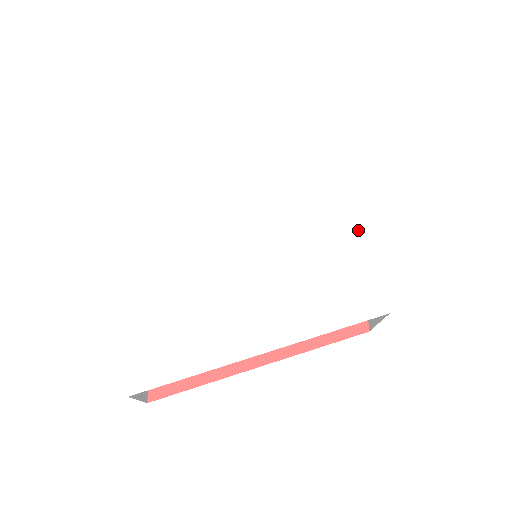
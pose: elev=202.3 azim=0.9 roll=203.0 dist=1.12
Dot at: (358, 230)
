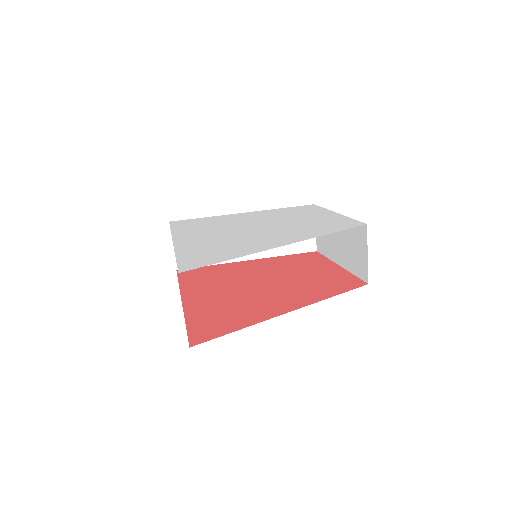
Dot at: (322, 215)
